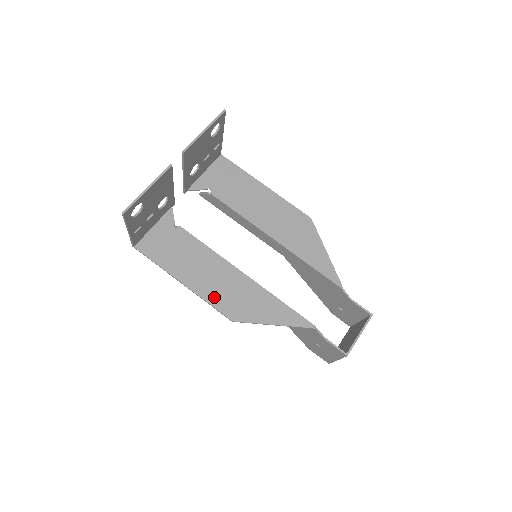
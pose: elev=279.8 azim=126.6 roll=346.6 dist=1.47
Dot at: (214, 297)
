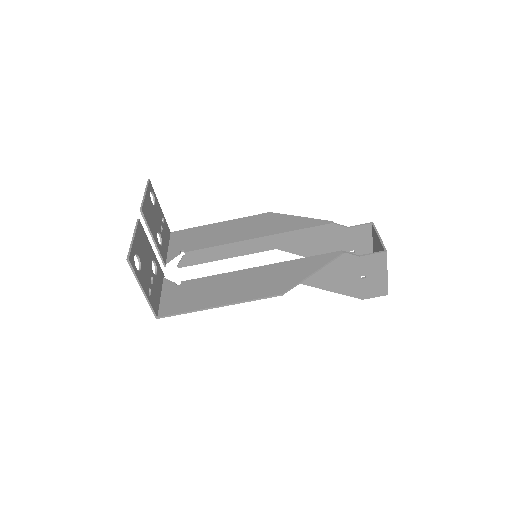
Dot at: (252, 293)
